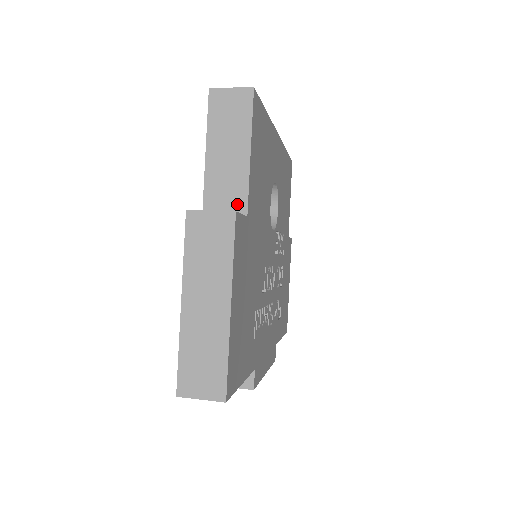
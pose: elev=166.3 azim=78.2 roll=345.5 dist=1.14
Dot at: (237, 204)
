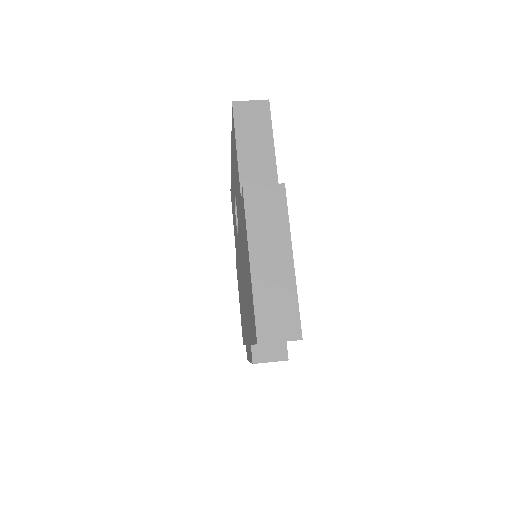
Dot at: occluded
